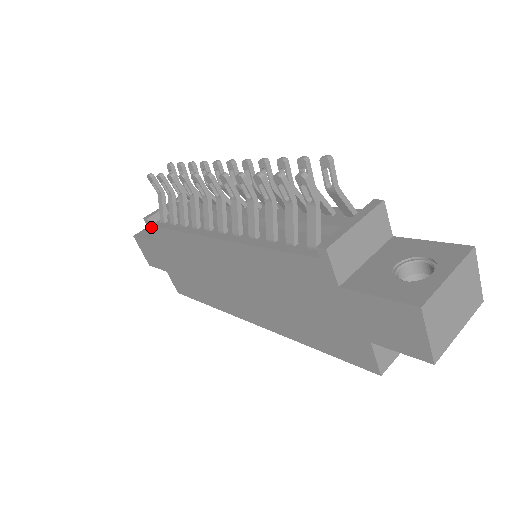
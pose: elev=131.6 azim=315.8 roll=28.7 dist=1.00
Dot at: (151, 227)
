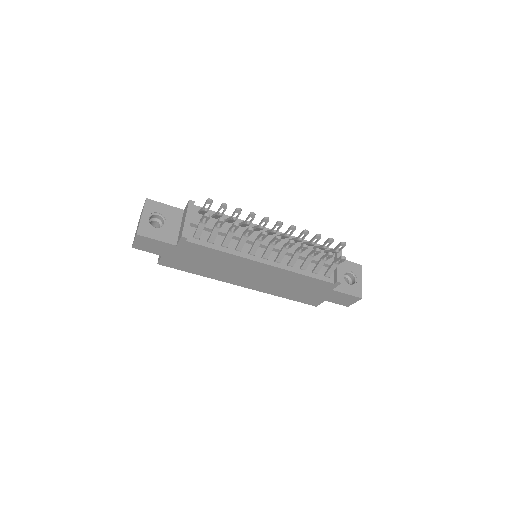
Dot at: (186, 242)
